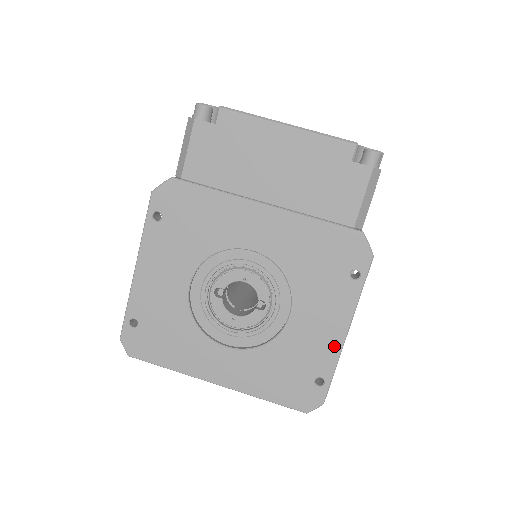
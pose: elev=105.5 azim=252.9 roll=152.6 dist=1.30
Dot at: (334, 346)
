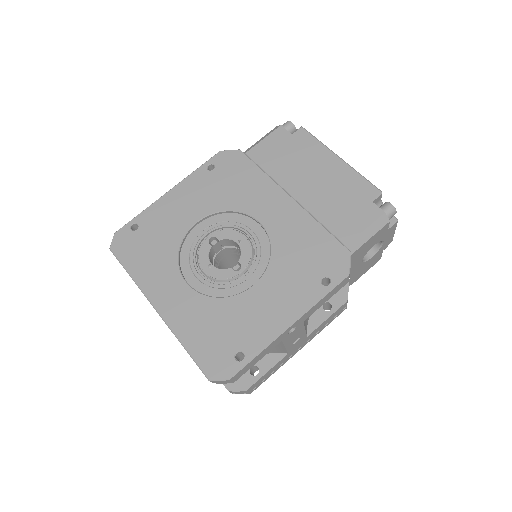
Dot at: (272, 330)
